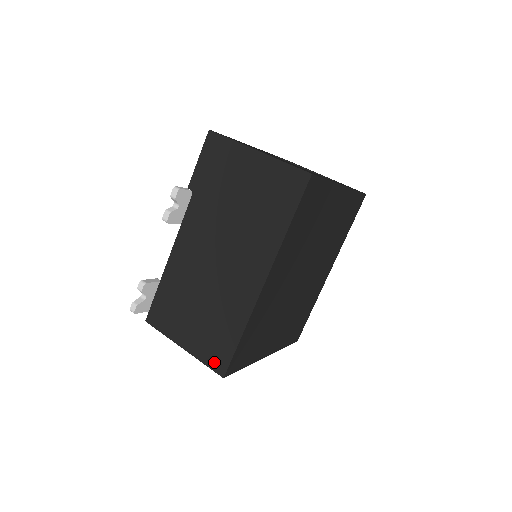
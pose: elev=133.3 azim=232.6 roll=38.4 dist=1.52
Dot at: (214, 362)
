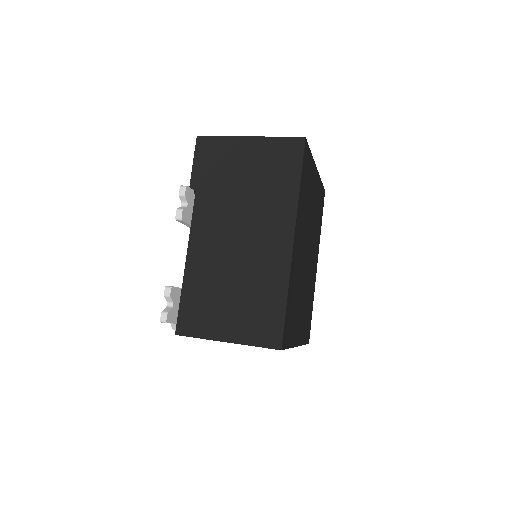
Dot at: (266, 339)
